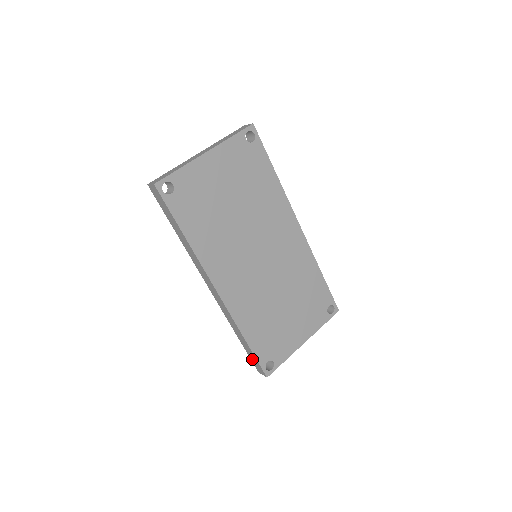
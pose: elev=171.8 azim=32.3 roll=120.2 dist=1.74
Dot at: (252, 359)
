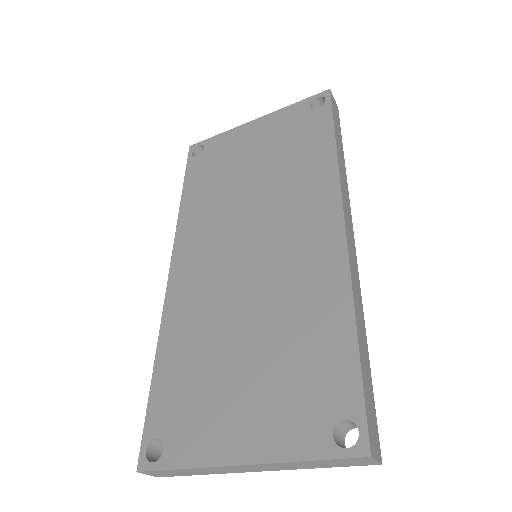
Dot at: occluded
